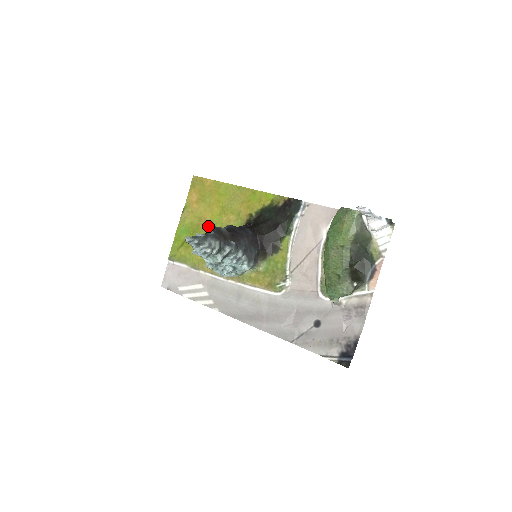
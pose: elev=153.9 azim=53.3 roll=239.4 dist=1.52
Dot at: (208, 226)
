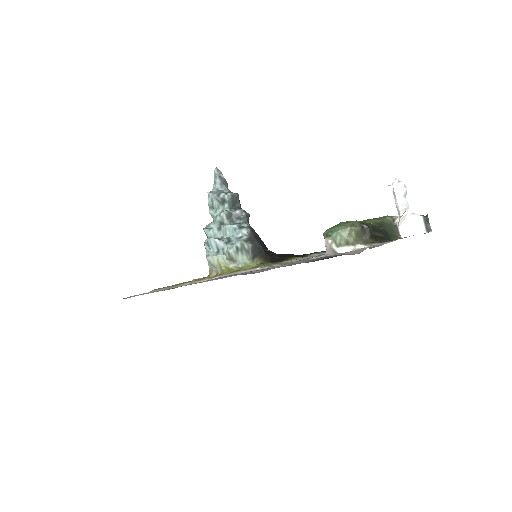
Dot at: occluded
